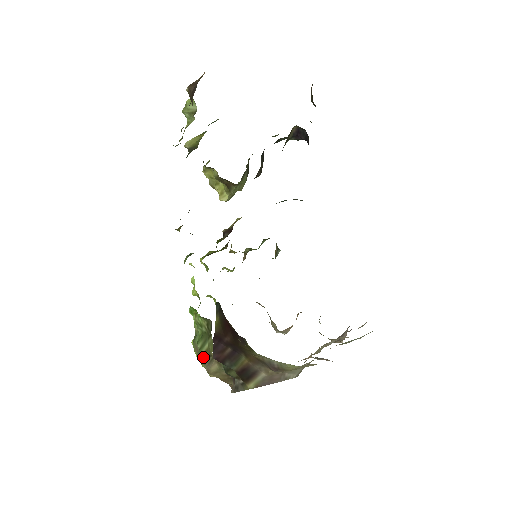
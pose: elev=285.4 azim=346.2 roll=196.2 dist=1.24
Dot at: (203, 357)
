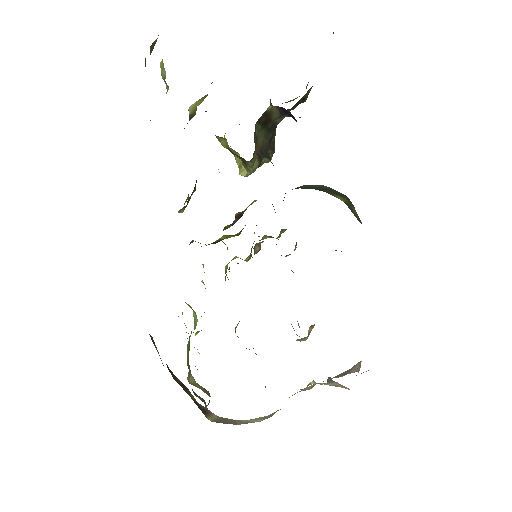
Dot at: occluded
